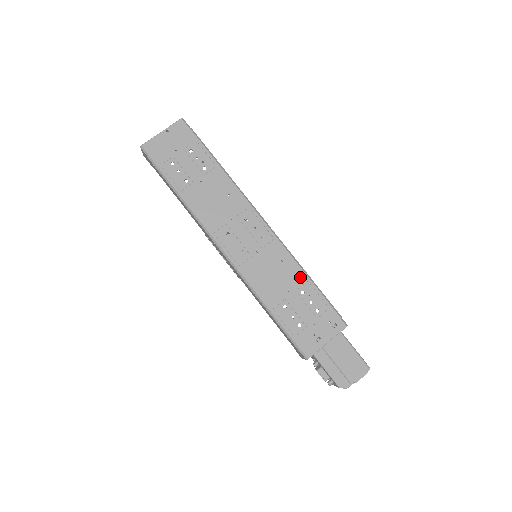
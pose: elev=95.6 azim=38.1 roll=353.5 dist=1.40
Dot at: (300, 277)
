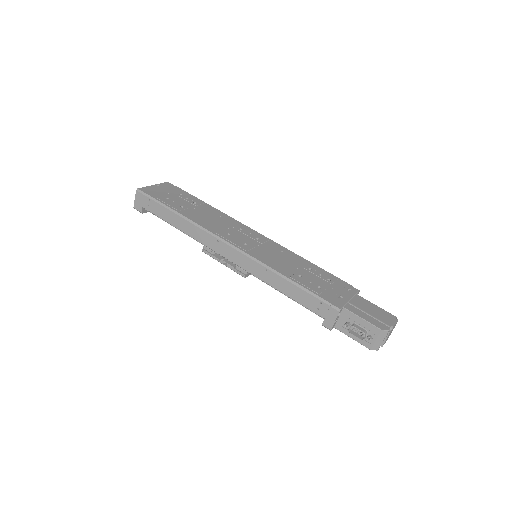
Dot at: (302, 261)
